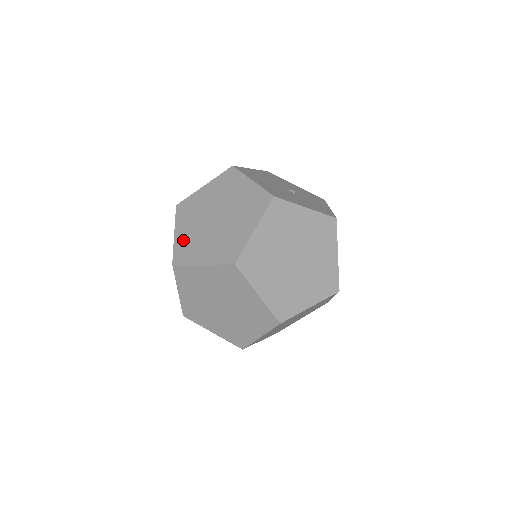
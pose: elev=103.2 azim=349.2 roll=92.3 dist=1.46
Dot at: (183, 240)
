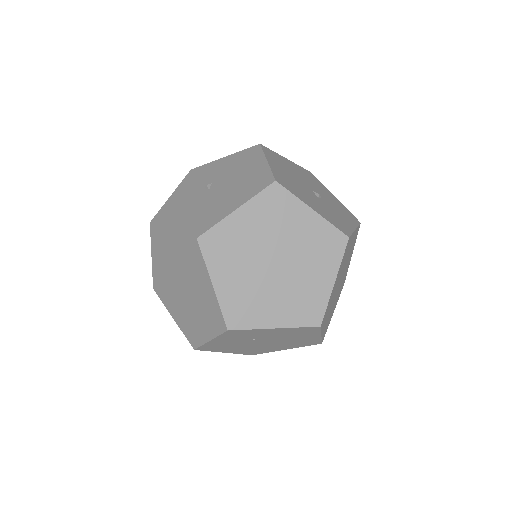
Dot at: (173, 202)
